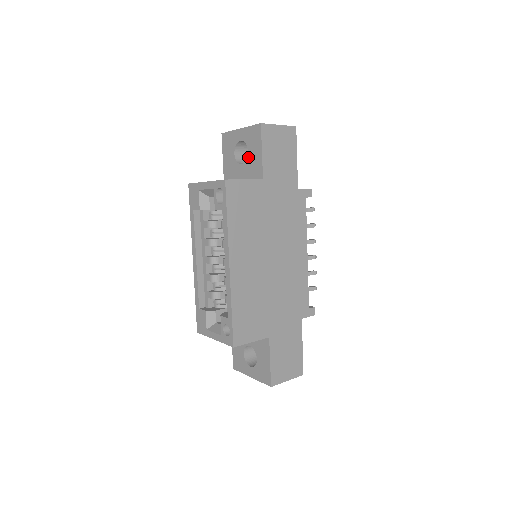
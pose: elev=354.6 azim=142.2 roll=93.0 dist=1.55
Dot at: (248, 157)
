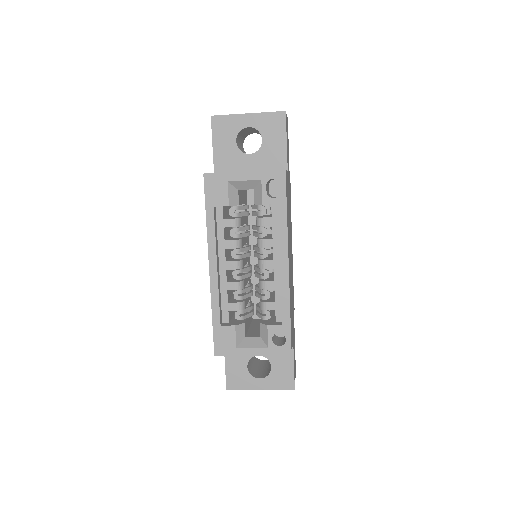
Dot at: (262, 146)
